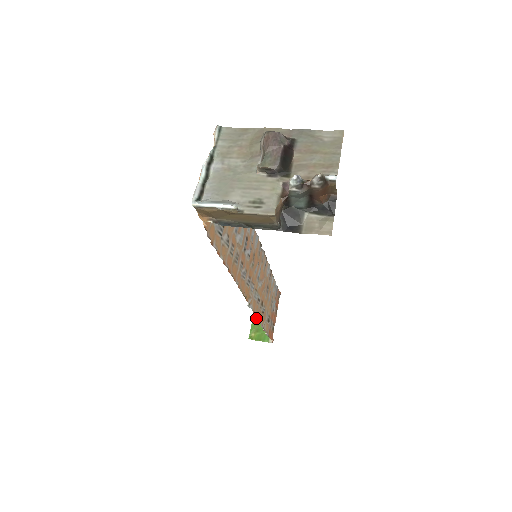
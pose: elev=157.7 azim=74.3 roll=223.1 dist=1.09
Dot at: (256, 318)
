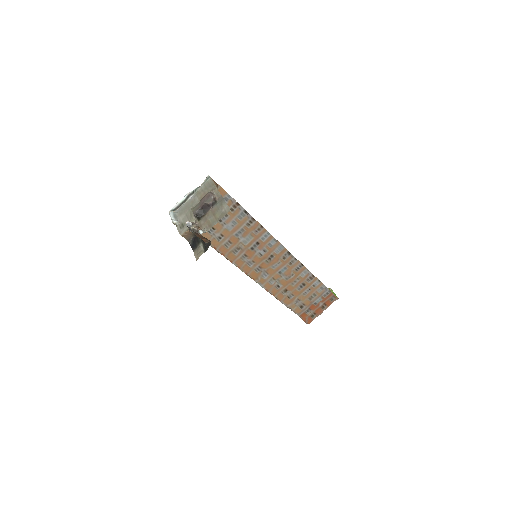
Dot at: occluded
